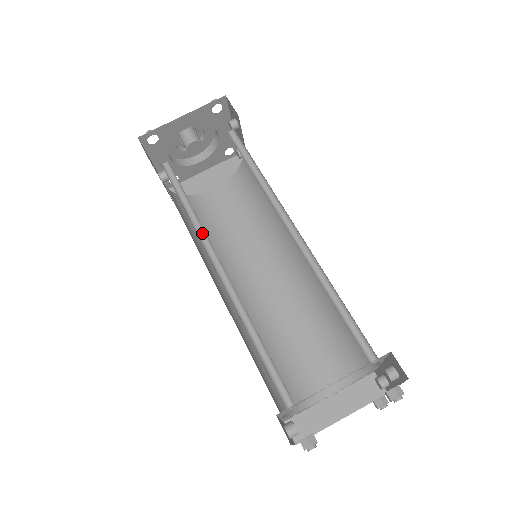
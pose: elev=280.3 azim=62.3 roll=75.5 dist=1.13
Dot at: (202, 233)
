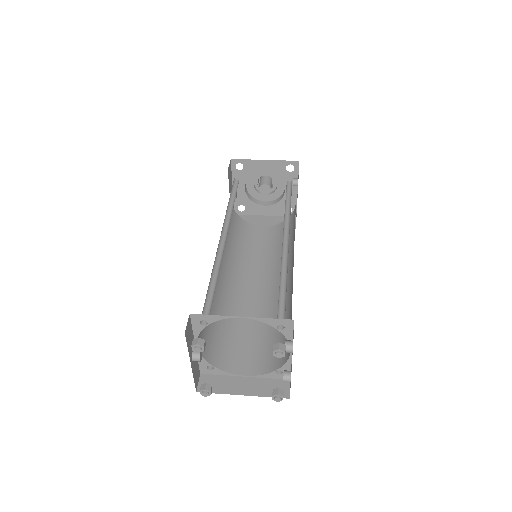
Dot at: (229, 218)
